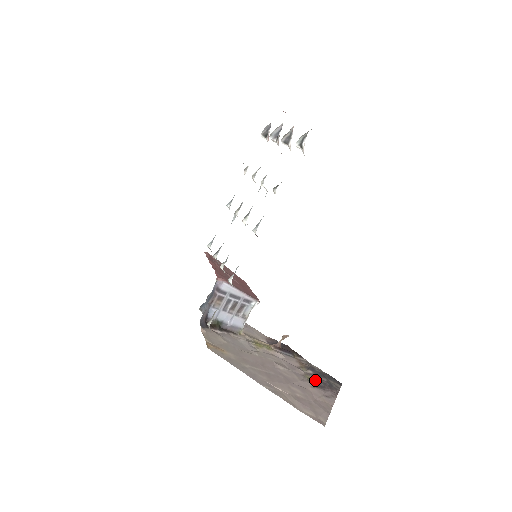
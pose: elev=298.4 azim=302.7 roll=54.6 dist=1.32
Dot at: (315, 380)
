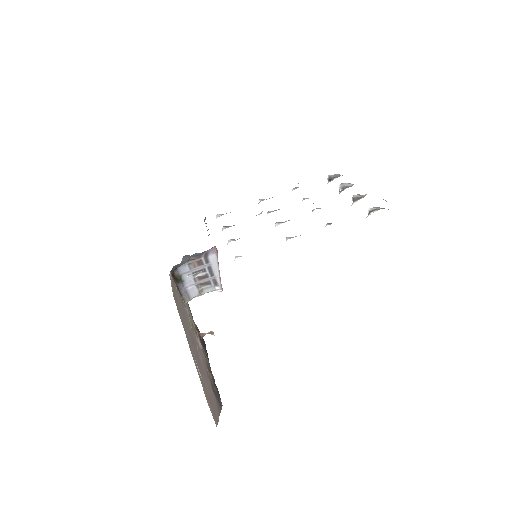
Dot at: occluded
